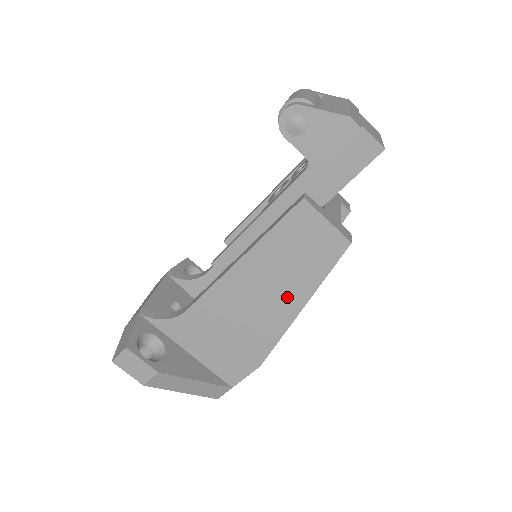
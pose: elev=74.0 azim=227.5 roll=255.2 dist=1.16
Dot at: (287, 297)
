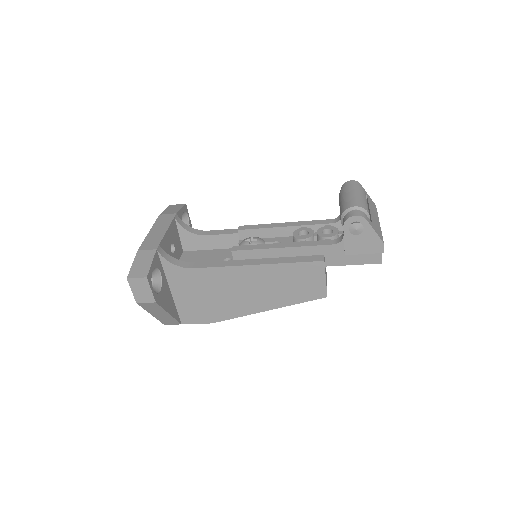
Dot at: (266, 300)
